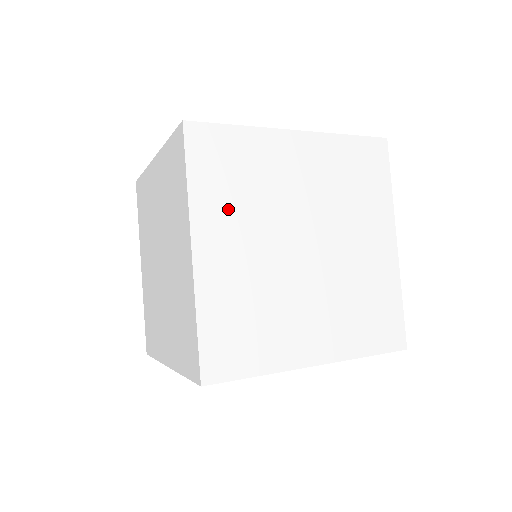
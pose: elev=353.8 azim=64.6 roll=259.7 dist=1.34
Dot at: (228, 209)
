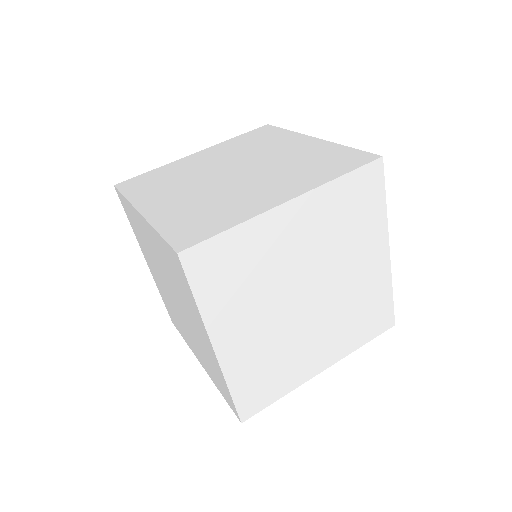
Dot at: (237, 304)
